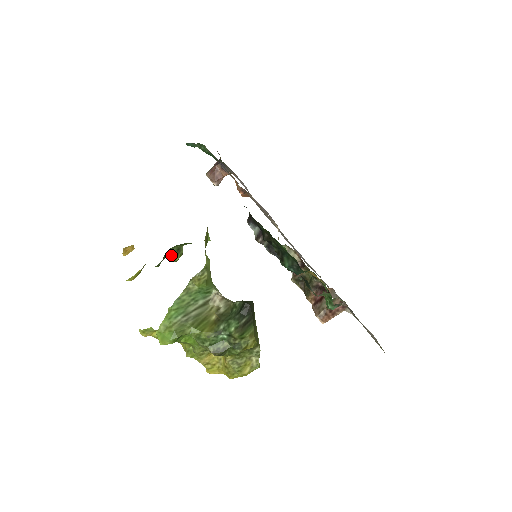
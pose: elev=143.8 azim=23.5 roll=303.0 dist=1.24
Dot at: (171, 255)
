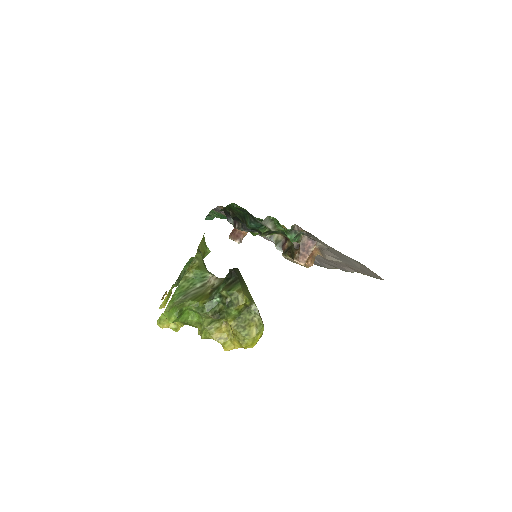
Dot at: occluded
